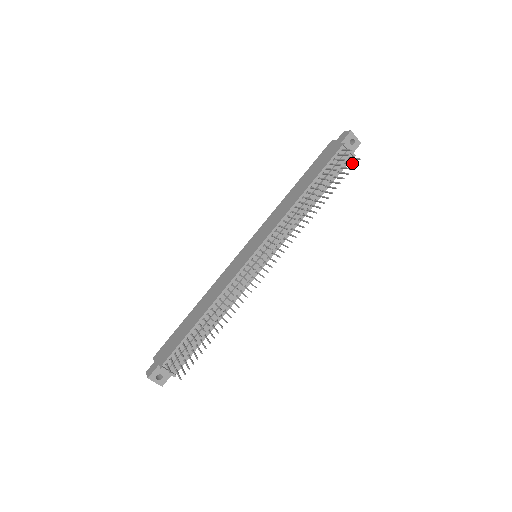
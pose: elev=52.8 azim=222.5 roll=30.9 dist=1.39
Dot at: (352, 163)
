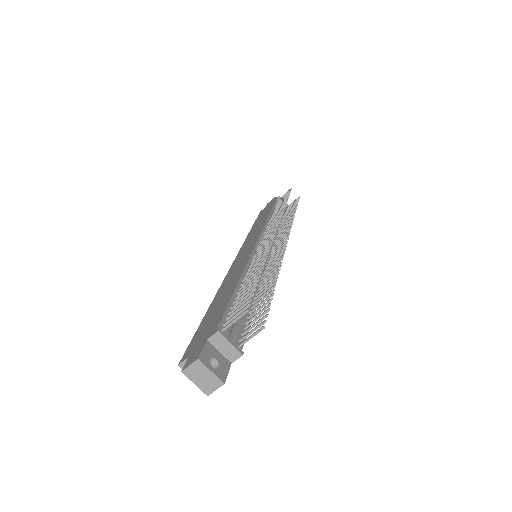
Dot at: (294, 201)
